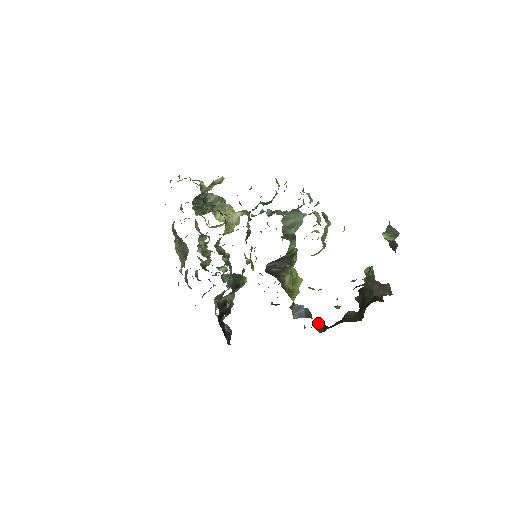
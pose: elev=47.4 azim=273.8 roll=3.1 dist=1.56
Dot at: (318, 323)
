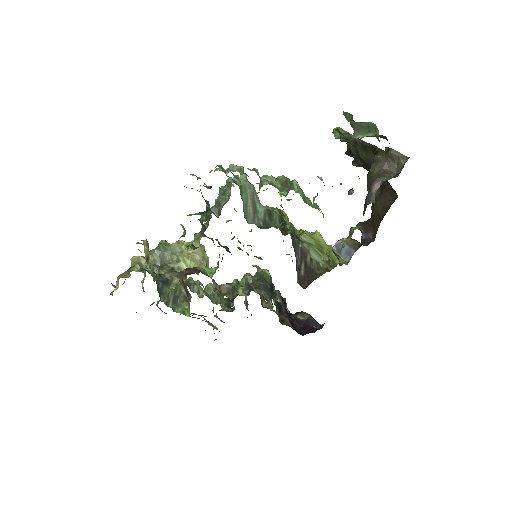
Dot at: occluded
